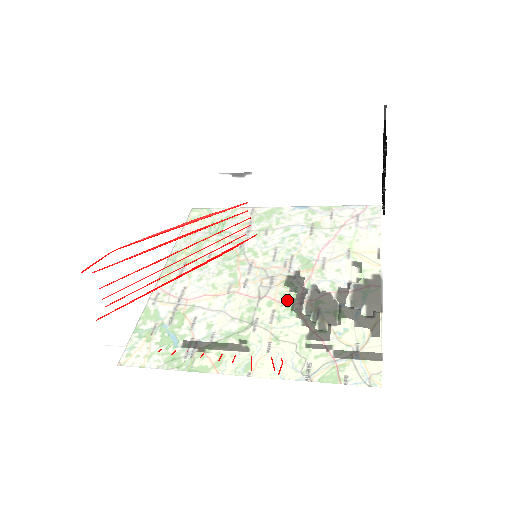
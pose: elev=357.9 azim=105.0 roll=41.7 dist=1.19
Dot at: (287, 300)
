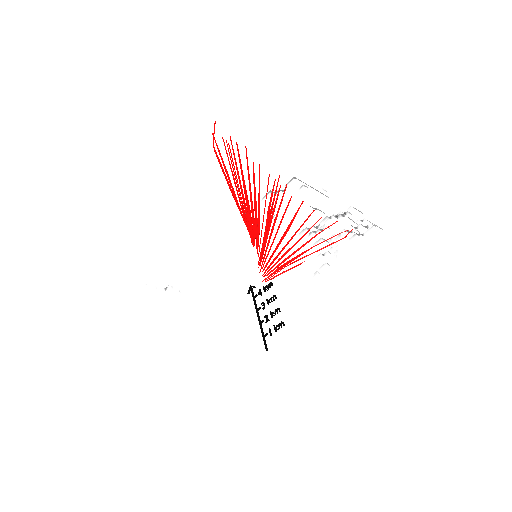
Dot at: occluded
